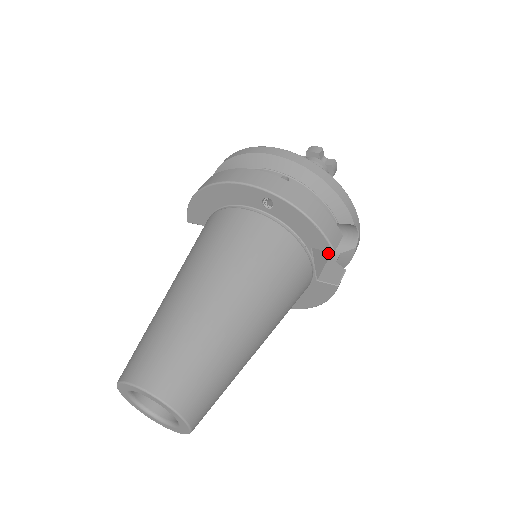
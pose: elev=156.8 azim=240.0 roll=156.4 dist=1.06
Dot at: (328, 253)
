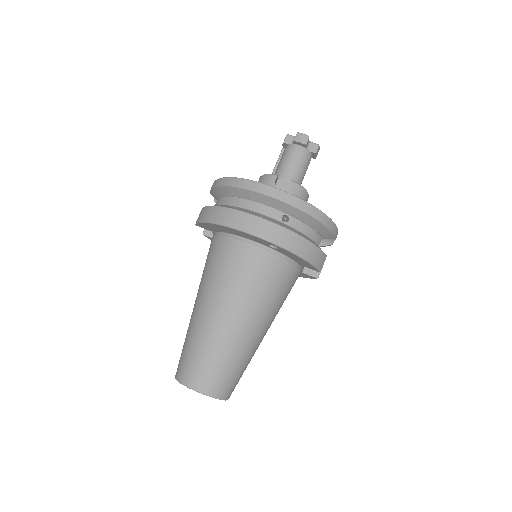
Dot at: occluded
